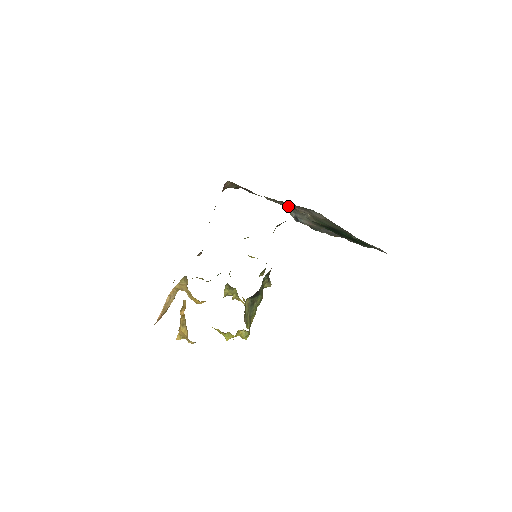
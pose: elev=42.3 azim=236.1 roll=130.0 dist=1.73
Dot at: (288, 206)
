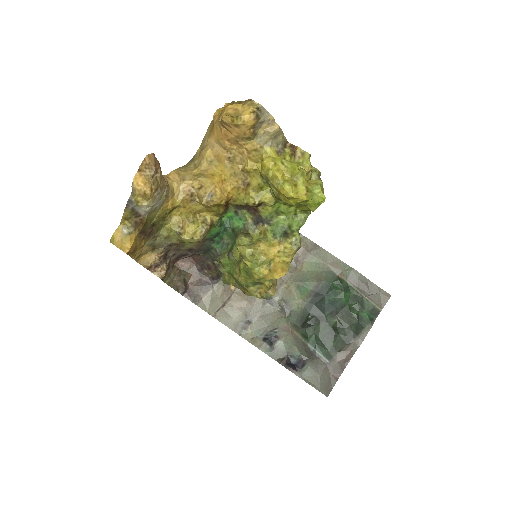
Dot at: (252, 309)
